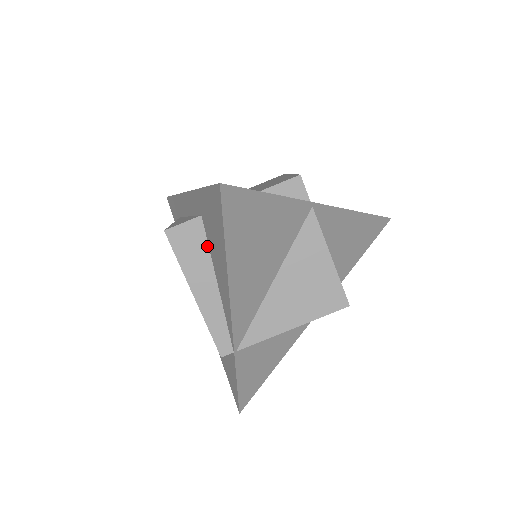
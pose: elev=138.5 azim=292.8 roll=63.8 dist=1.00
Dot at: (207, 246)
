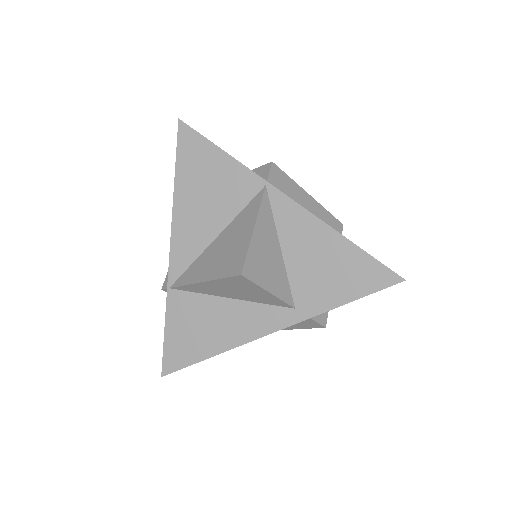
Dot at: occluded
